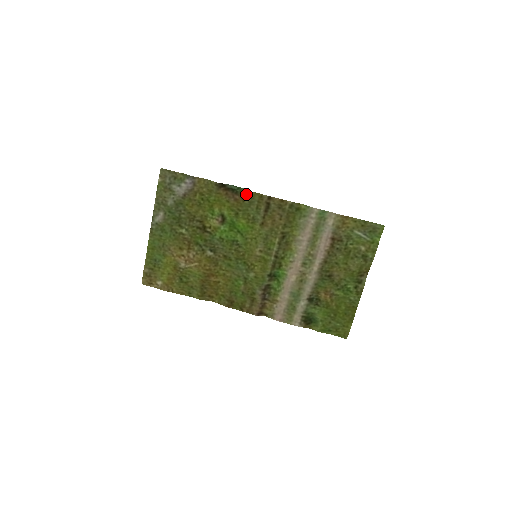
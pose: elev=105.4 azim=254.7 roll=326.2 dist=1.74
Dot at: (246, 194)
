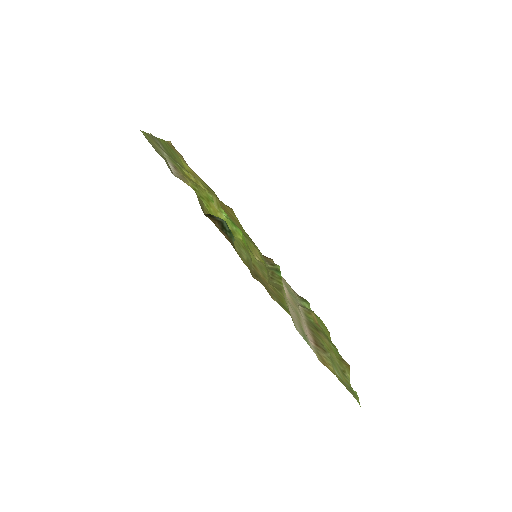
Dot at: (234, 247)
